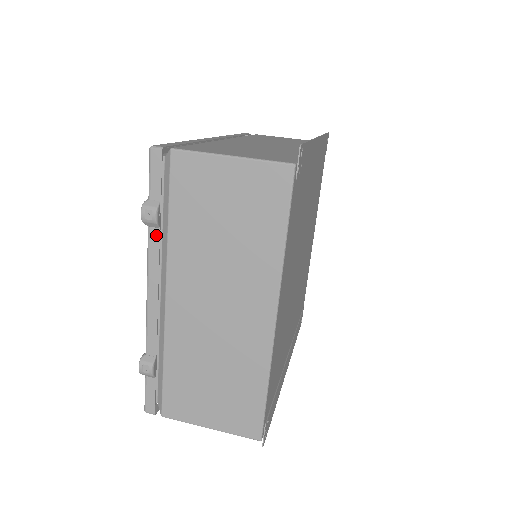
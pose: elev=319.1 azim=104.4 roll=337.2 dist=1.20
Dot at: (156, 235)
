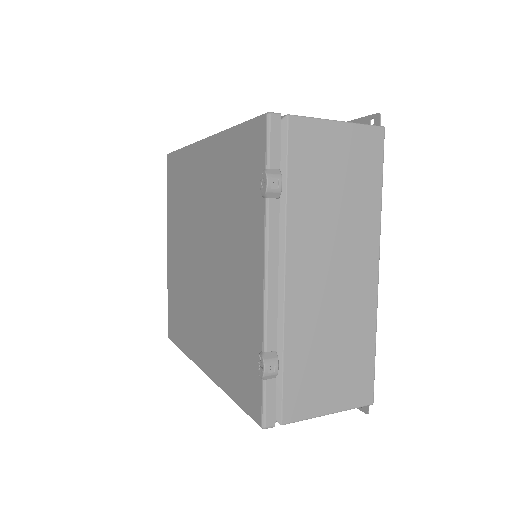
Dot at: (276, 207)
